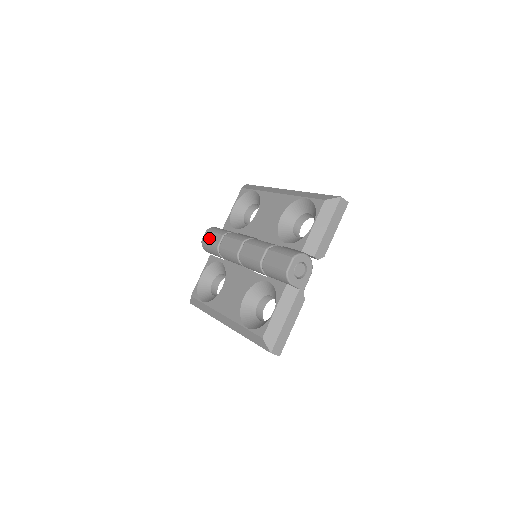
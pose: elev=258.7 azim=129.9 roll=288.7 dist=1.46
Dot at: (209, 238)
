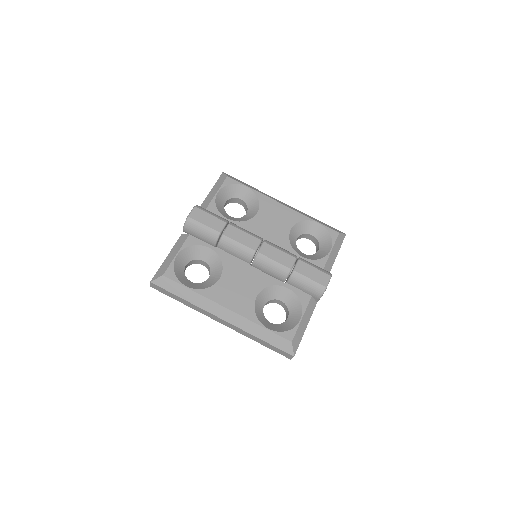
Dot at: (203, 218)
